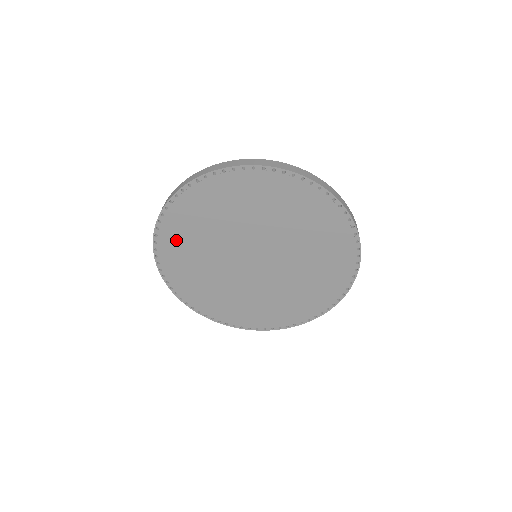
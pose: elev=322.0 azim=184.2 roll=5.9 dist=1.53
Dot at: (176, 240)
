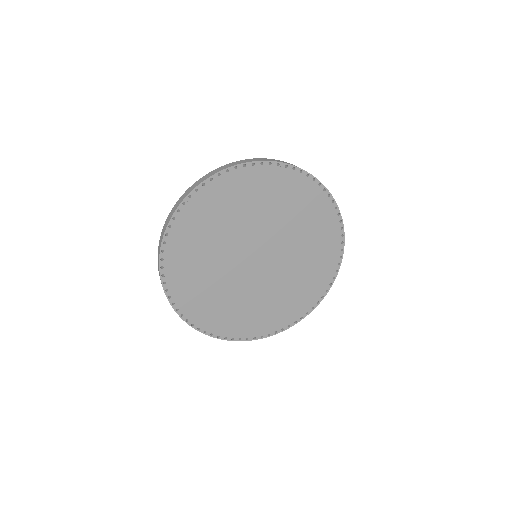
Dot at: (197, 304)
